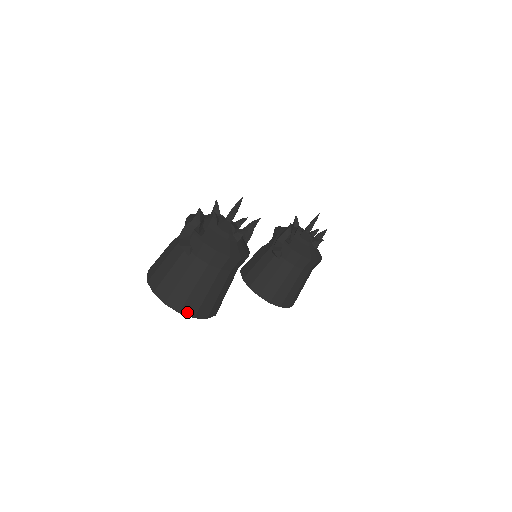
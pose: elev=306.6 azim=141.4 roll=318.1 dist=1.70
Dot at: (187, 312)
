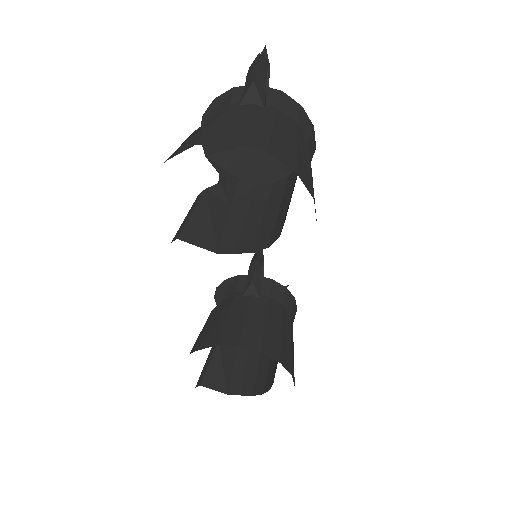
Dot at: (303, 181)
